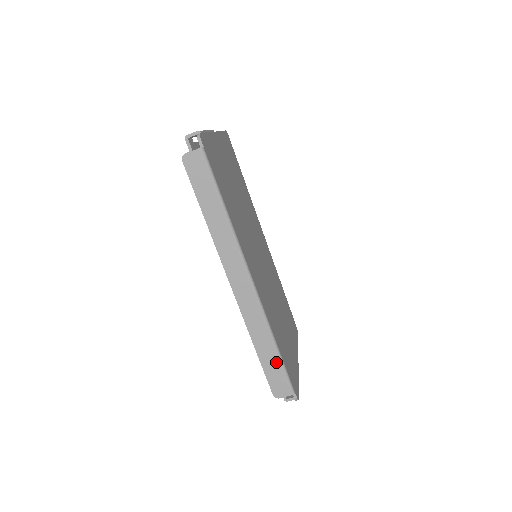
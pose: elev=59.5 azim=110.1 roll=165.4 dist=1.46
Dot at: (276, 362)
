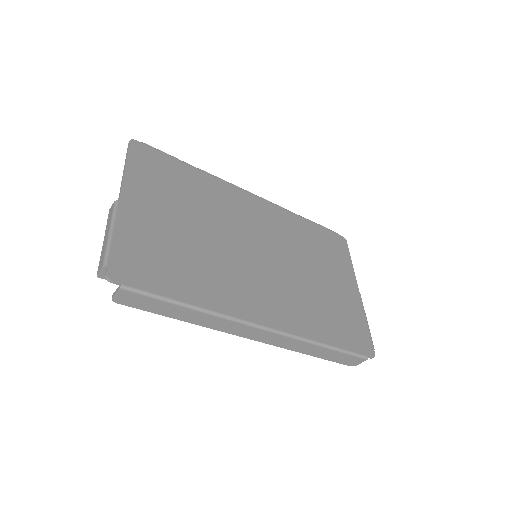
Dot at: (335, 353)
